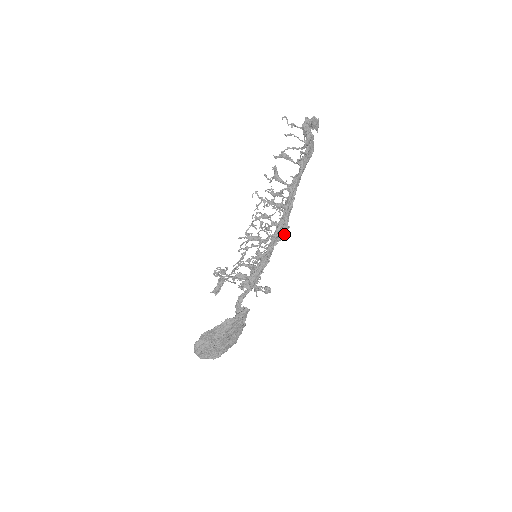
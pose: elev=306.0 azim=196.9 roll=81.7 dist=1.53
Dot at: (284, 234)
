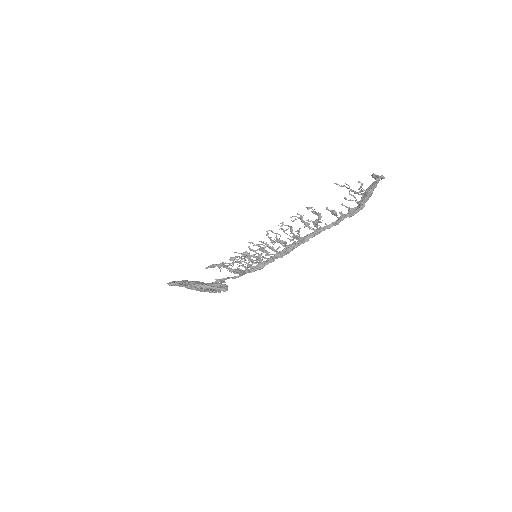
Dot at: occluded
